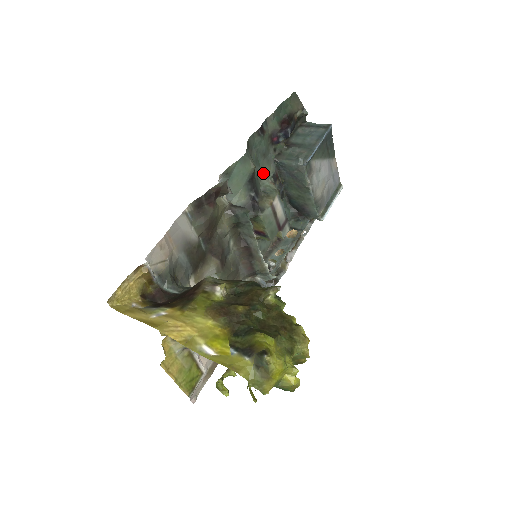
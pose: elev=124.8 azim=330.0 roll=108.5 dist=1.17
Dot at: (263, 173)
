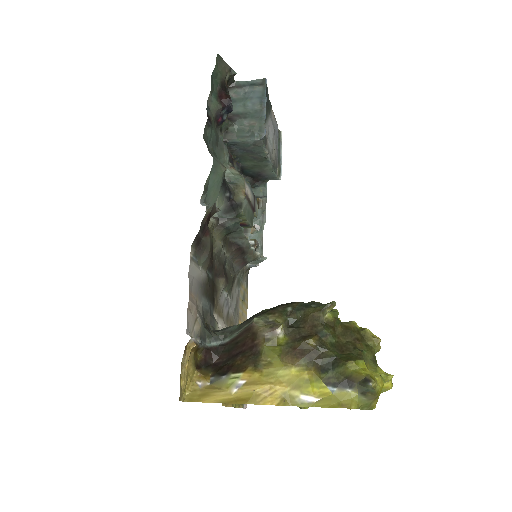
Dot at: (221, 162)
